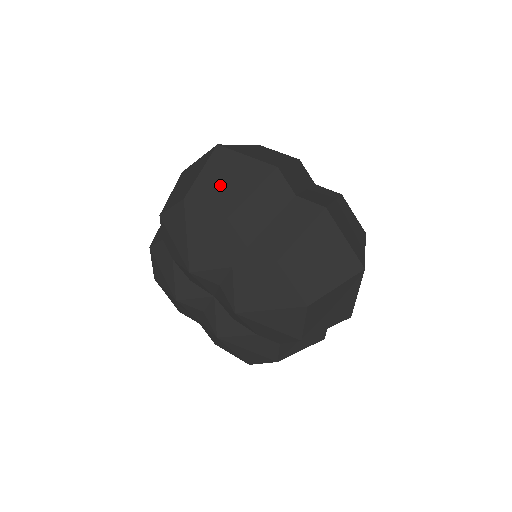
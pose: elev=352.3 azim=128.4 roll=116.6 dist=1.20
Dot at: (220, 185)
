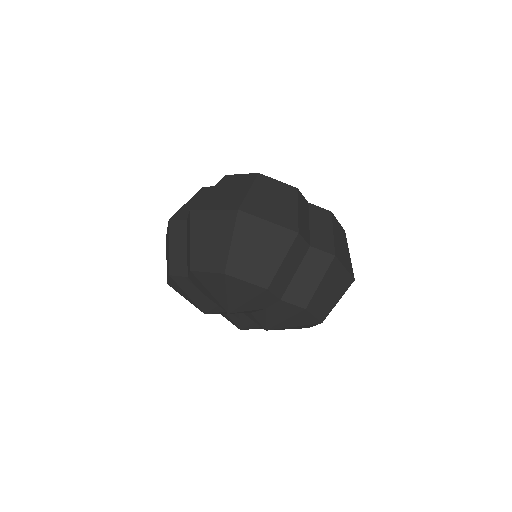
Dot at: (253, 257)
